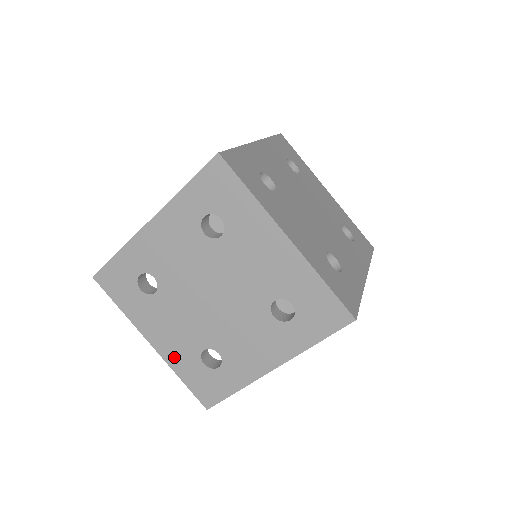
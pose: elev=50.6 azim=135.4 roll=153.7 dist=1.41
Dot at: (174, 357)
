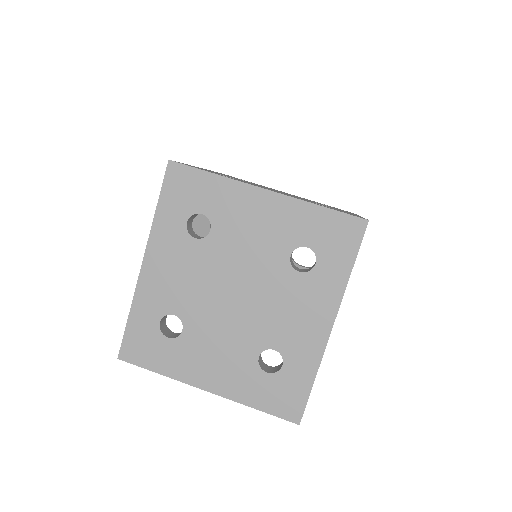
Dot at: (235, 388)
